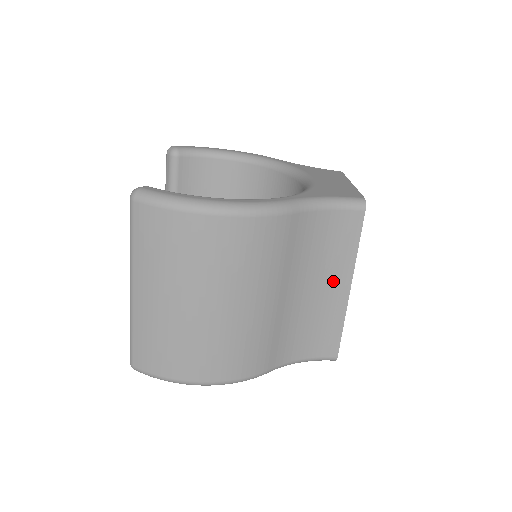
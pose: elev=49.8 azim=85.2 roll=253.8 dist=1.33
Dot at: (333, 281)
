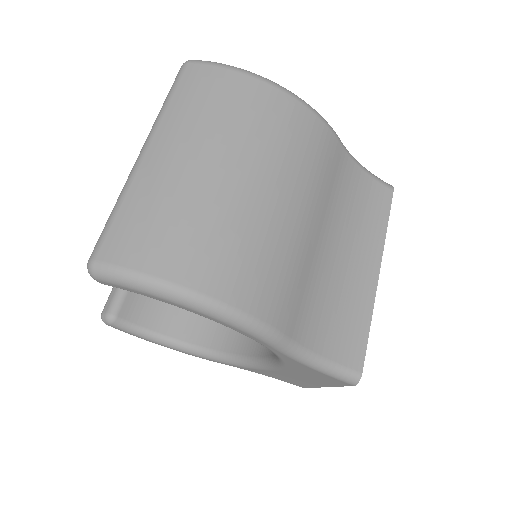
Dot at: (362, 255)
